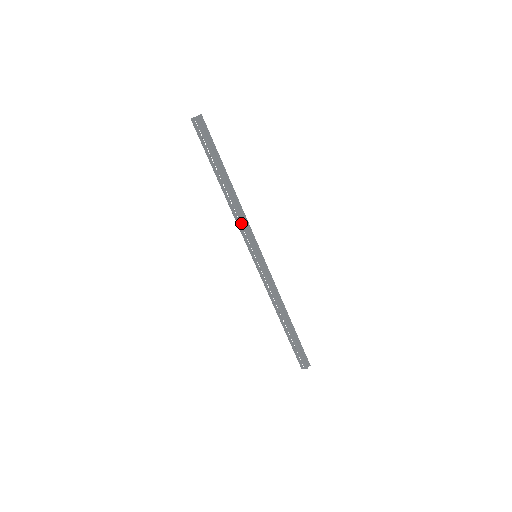
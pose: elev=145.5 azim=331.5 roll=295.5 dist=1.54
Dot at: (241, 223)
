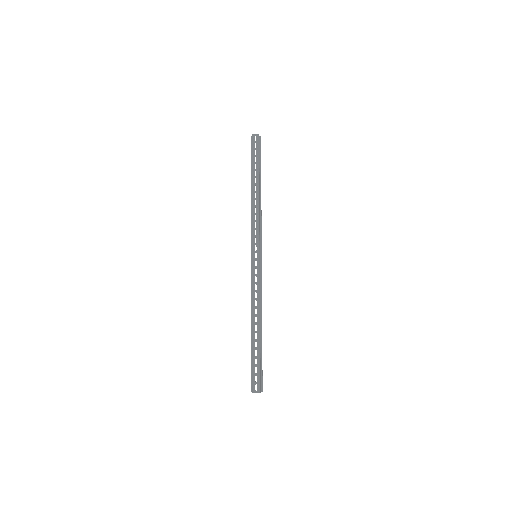
Dot at: (257, 222)
